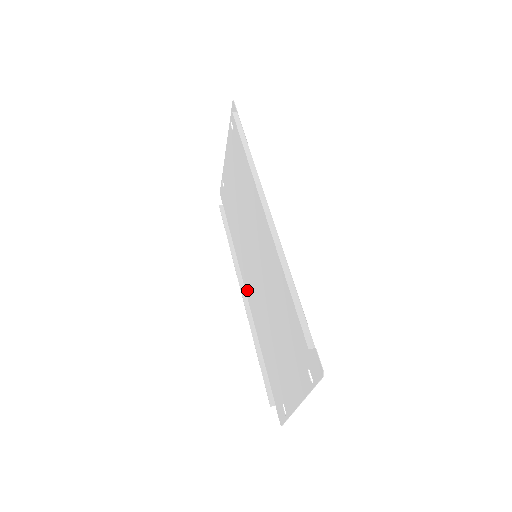
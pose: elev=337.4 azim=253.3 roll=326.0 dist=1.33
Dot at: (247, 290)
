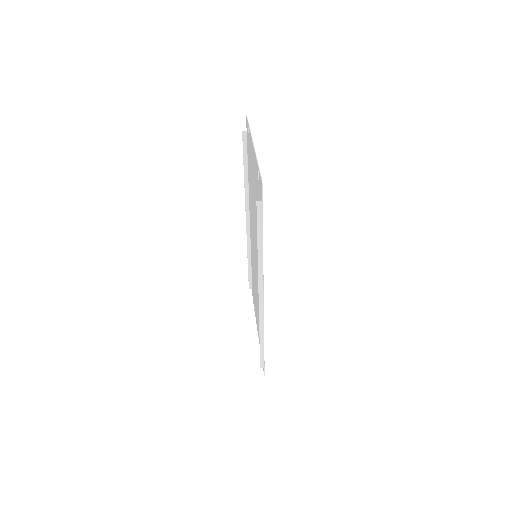
Dot at: (250, 227)
